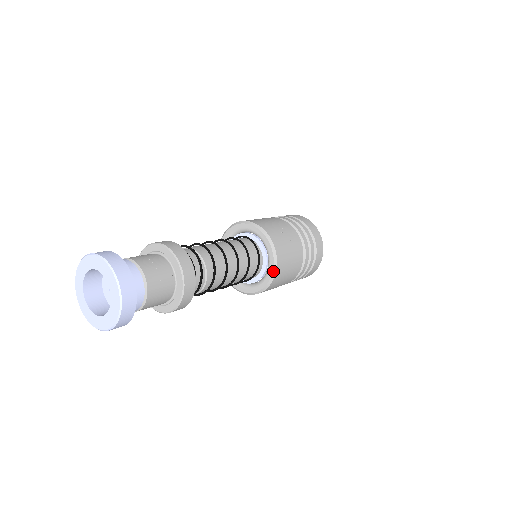
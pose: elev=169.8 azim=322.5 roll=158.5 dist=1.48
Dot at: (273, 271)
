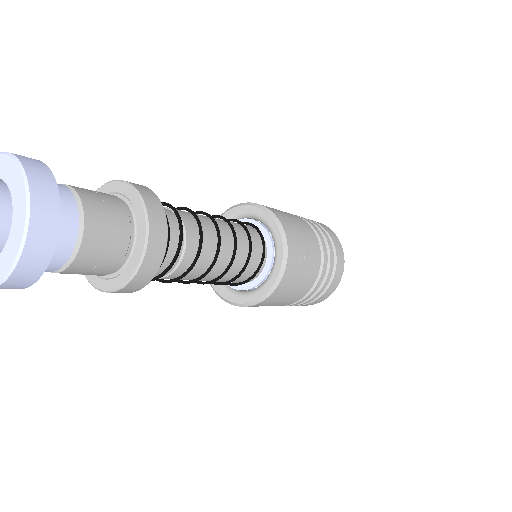
Dot at: (258, 299)
